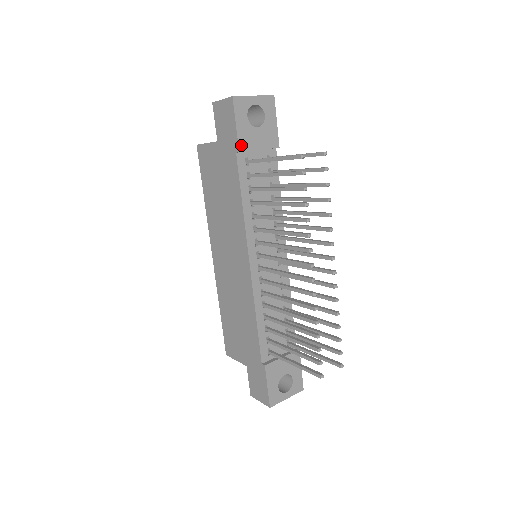
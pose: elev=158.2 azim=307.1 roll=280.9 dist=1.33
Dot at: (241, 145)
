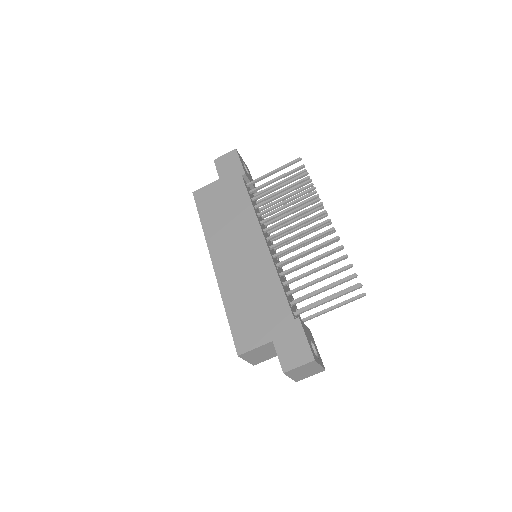
Dot at: (245, 172)
